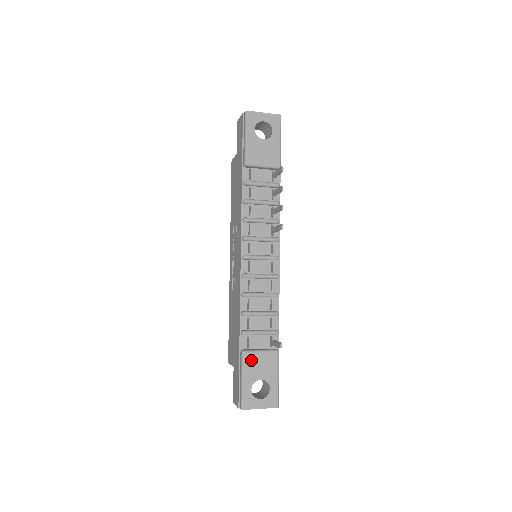
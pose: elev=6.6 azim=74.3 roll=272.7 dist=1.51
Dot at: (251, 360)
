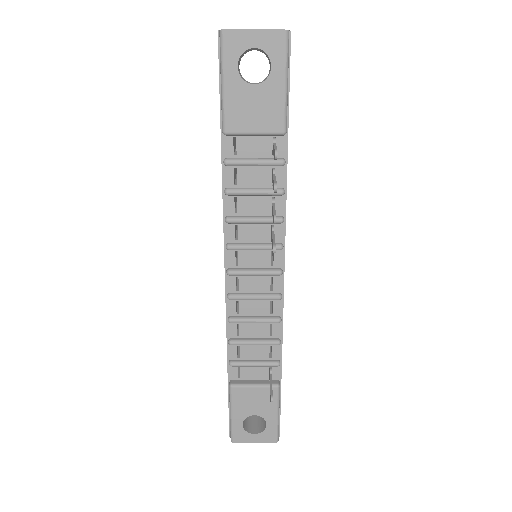
Dot at: (241, 395)
